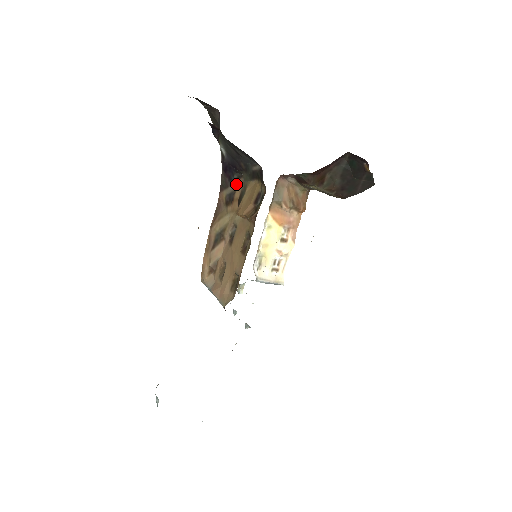
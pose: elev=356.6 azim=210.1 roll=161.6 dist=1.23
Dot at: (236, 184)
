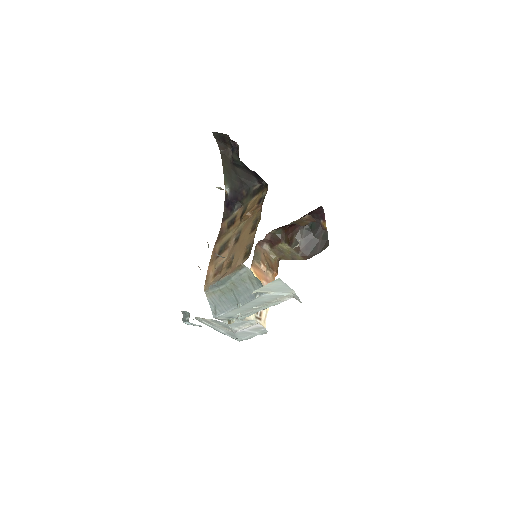
Dot at: (236, 212)
